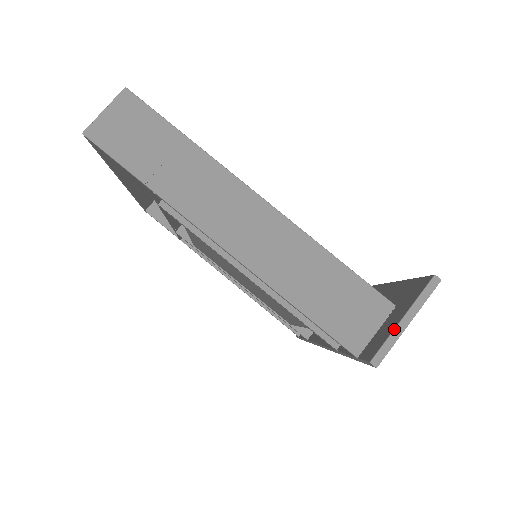
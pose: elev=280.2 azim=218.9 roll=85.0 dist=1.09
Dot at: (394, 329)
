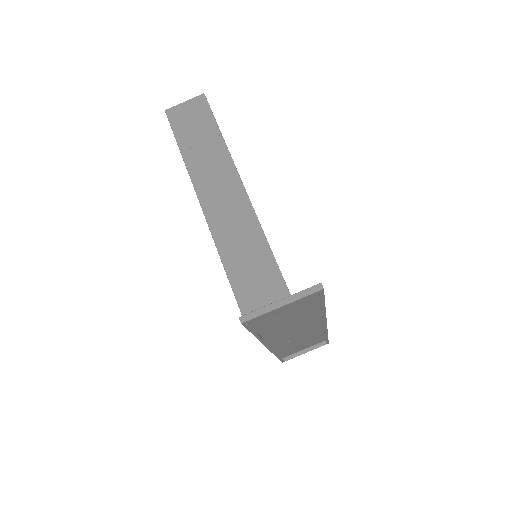
Dot at: (269, 304)
